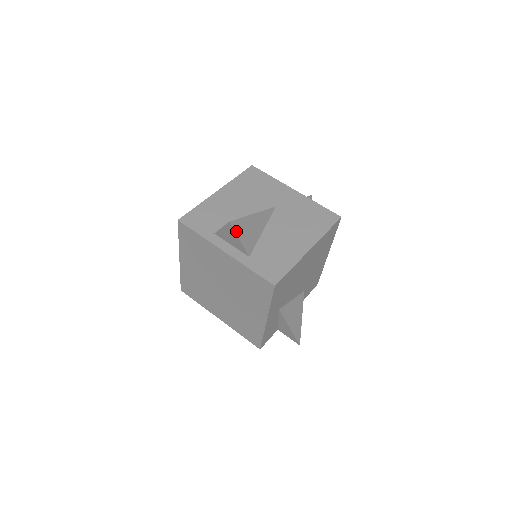
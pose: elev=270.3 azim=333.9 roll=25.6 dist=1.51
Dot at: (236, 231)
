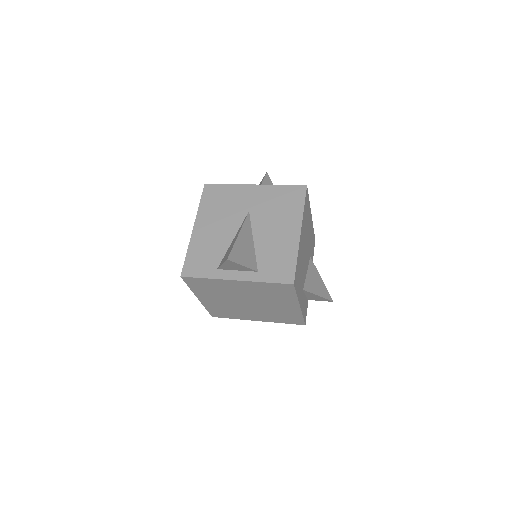
Dot at: (236, 262)
